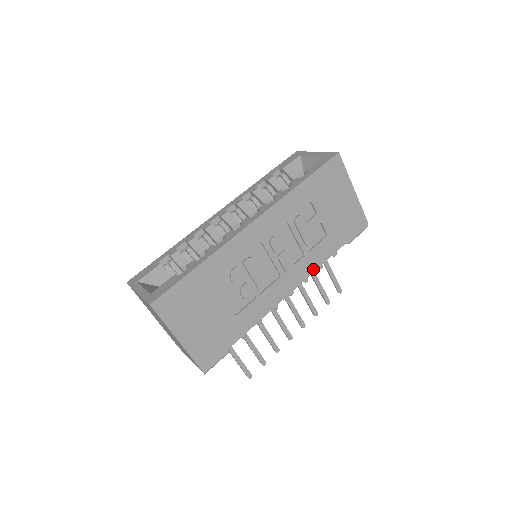
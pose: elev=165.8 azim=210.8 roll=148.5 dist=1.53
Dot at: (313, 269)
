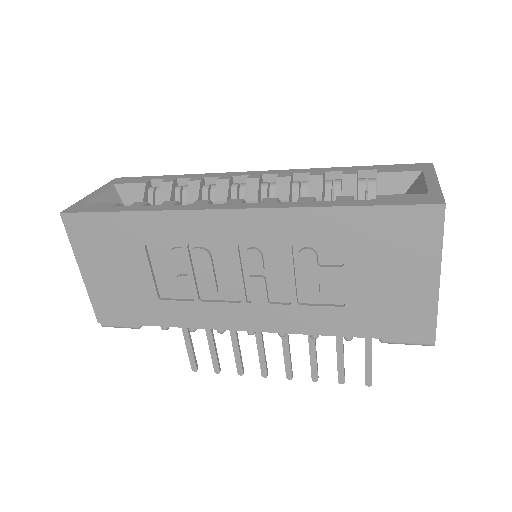
Dot at: (296, 329)
